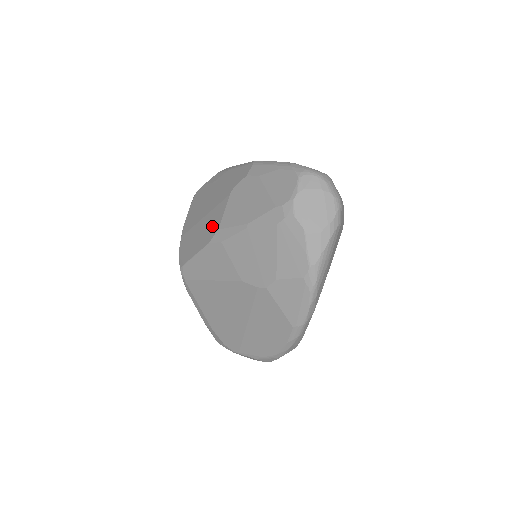
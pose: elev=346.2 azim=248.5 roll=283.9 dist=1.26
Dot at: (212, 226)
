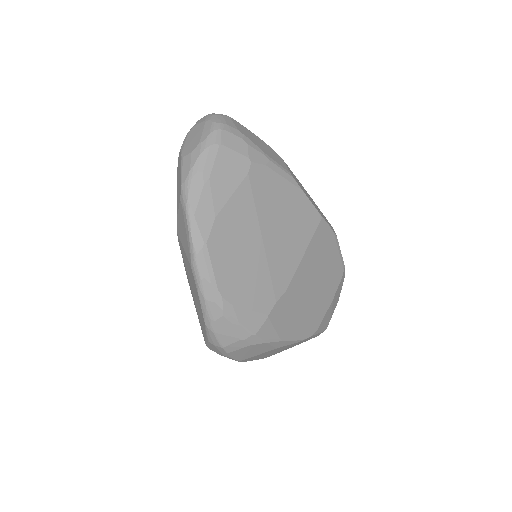
Dot at: occluded
